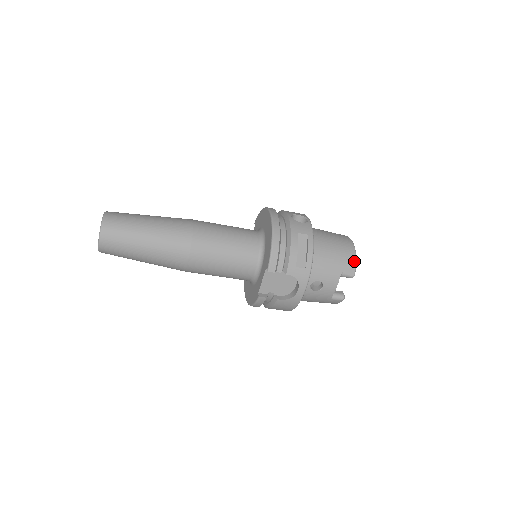
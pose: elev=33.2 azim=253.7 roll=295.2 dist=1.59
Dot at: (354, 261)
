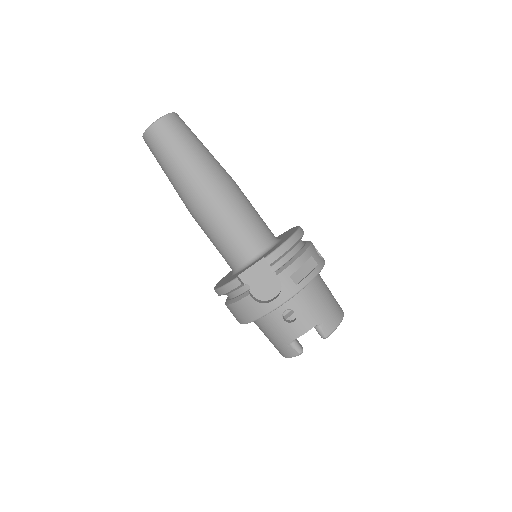
Dot at: (336, 325)
